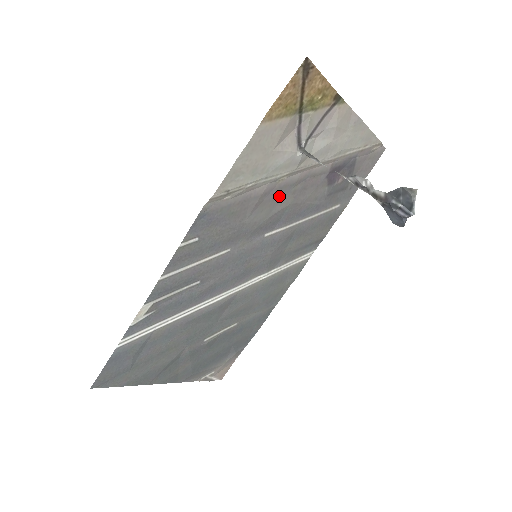
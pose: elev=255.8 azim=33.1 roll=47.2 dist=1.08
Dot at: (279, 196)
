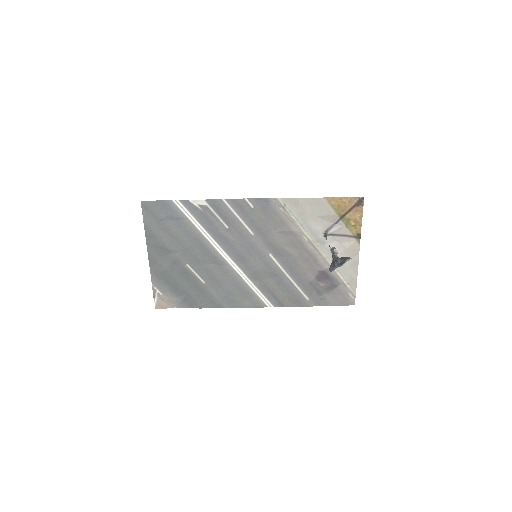
Dot at: (295, 244)
